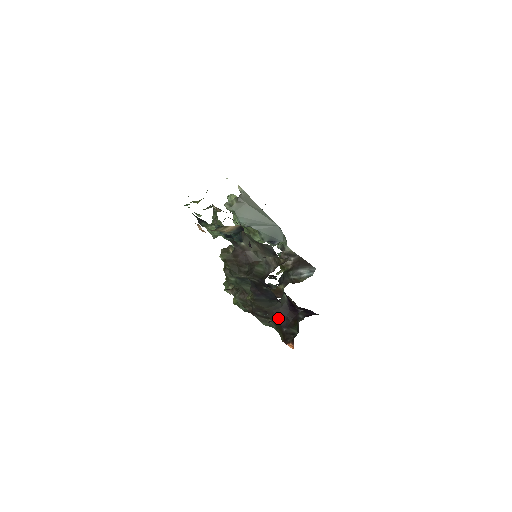
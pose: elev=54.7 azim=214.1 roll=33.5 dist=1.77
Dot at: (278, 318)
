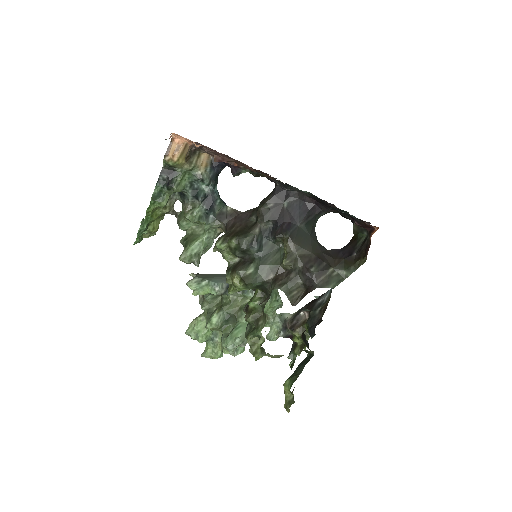
Dot at: (336, 257)
